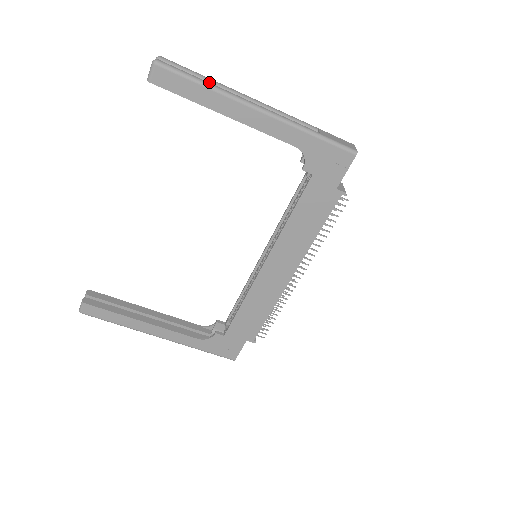
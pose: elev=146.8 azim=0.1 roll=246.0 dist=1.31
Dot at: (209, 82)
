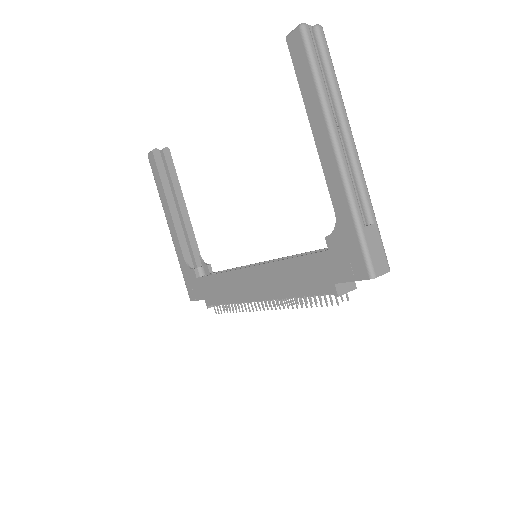
Dot at: (332, 87)
